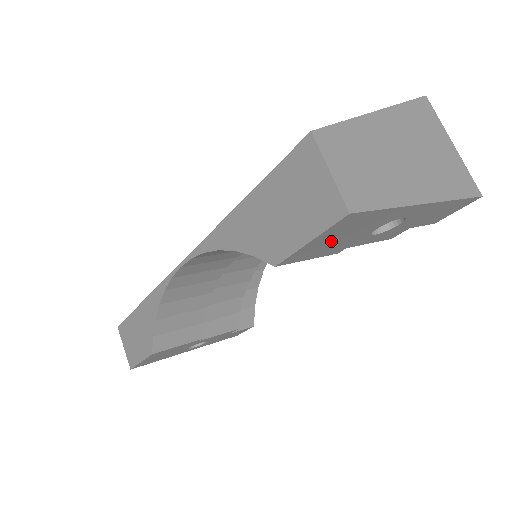
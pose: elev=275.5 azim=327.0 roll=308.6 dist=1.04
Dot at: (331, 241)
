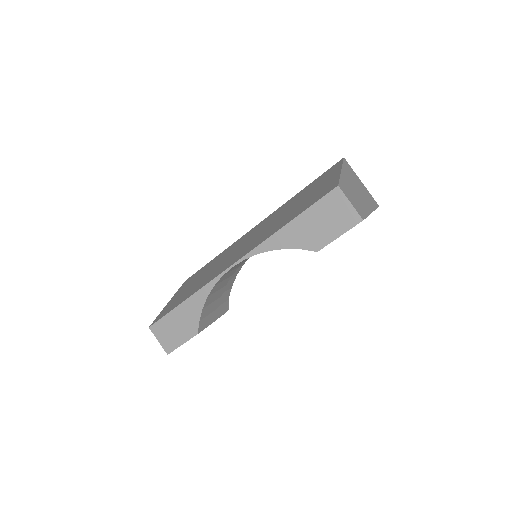
Dot at: occluded
